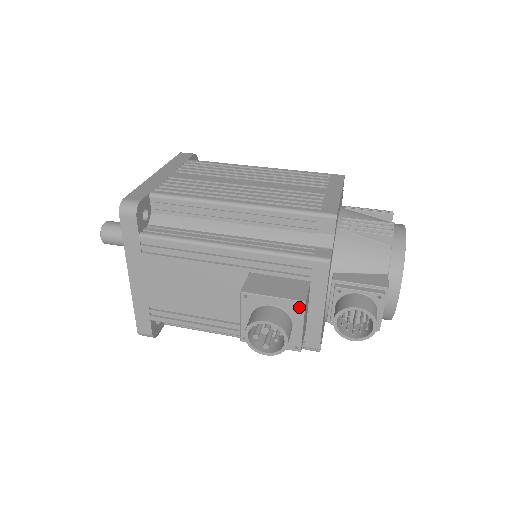
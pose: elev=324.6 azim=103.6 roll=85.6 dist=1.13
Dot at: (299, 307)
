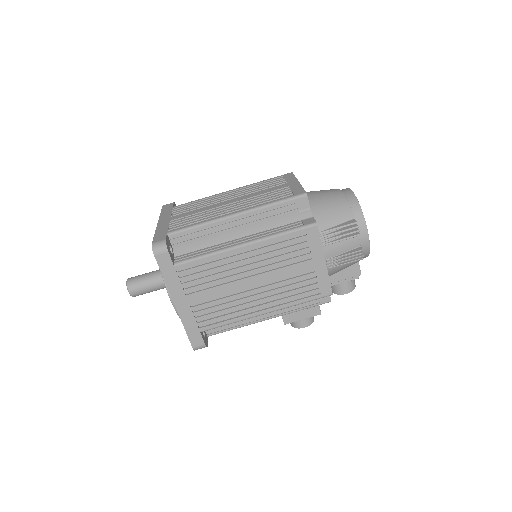
Dot at: (317, 313)
